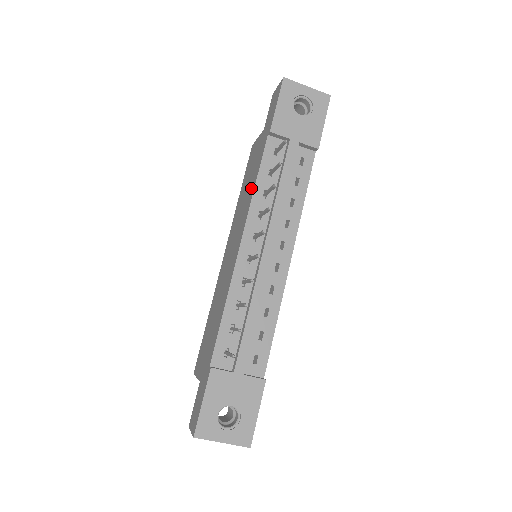
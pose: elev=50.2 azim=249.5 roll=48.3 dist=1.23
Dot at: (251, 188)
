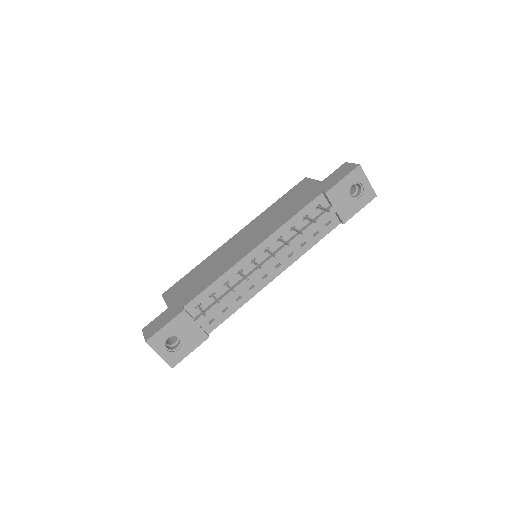
Dot at: (286, 216)
